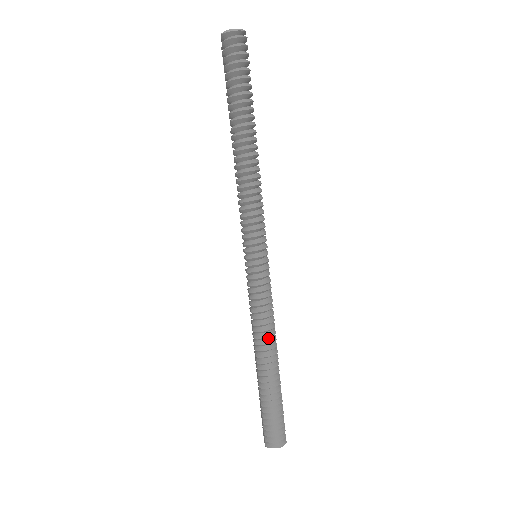
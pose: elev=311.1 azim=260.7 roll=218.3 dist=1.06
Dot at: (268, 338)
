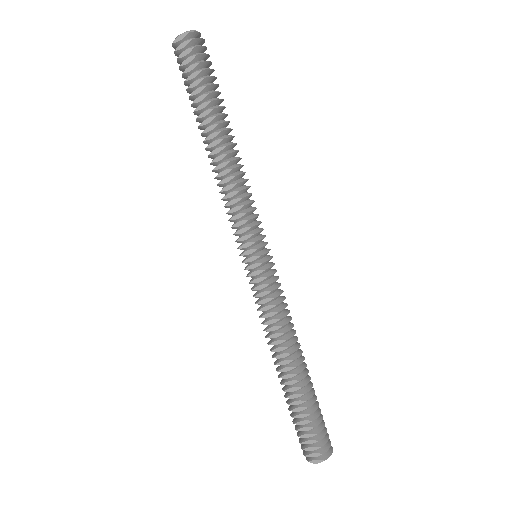
Dot at: (292, 337)
